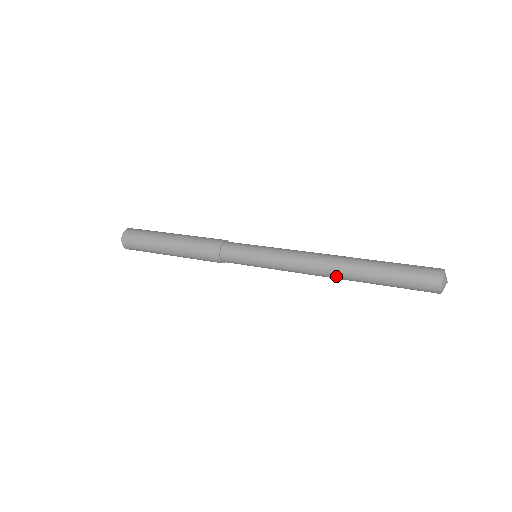
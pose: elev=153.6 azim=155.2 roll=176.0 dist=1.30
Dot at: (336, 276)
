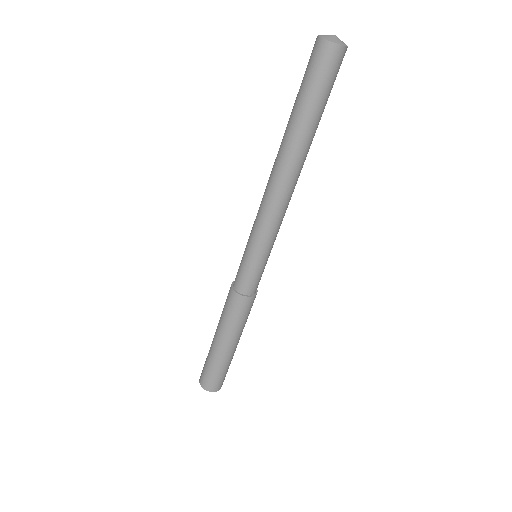
Dot at: (279, 166)
